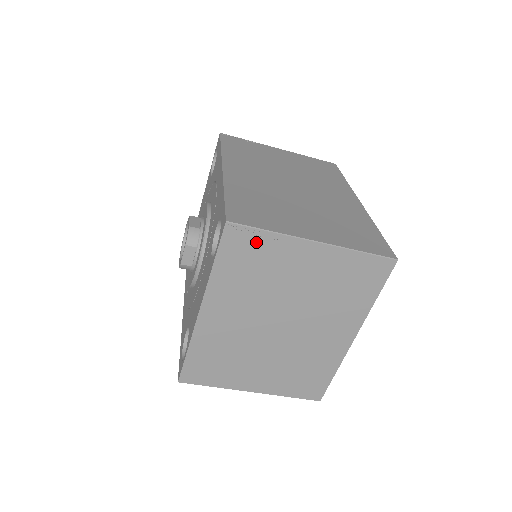
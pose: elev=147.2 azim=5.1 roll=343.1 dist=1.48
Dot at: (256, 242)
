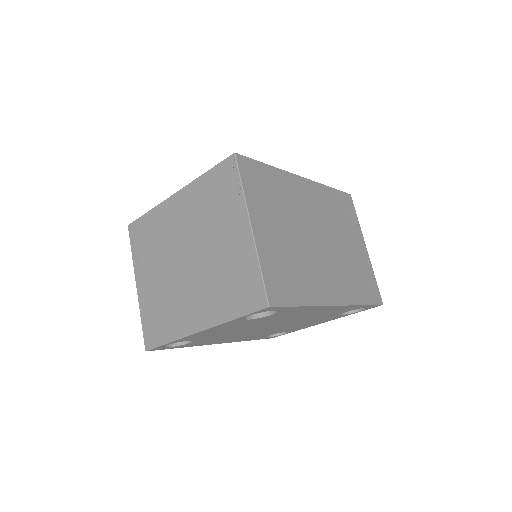
Dot at: (232, 185)
